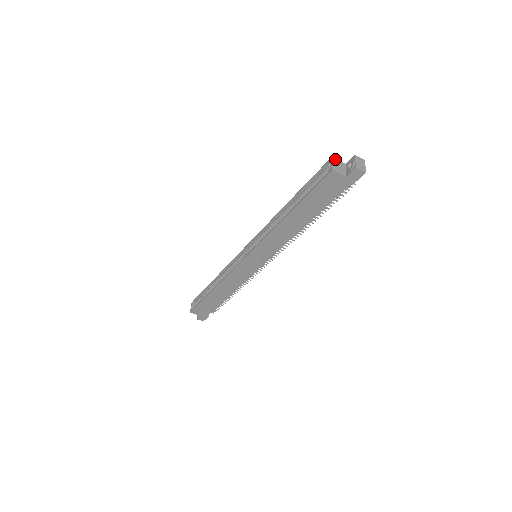
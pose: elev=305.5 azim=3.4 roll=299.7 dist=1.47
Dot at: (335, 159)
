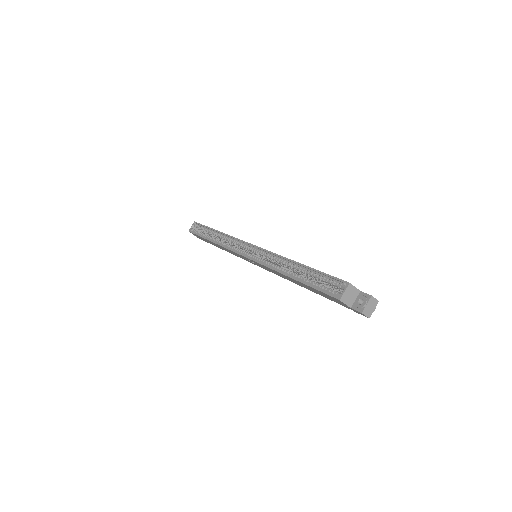
Dot at: (352, 285)
